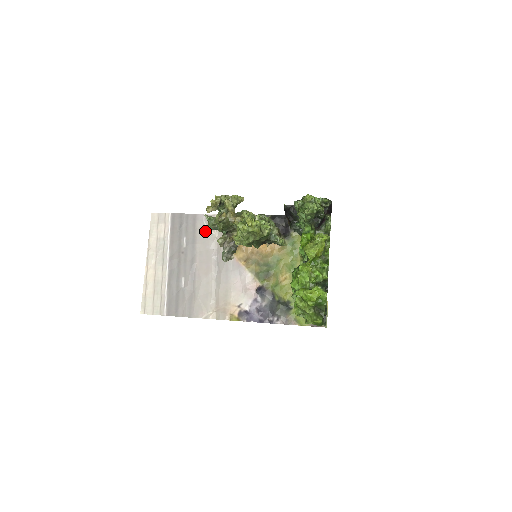
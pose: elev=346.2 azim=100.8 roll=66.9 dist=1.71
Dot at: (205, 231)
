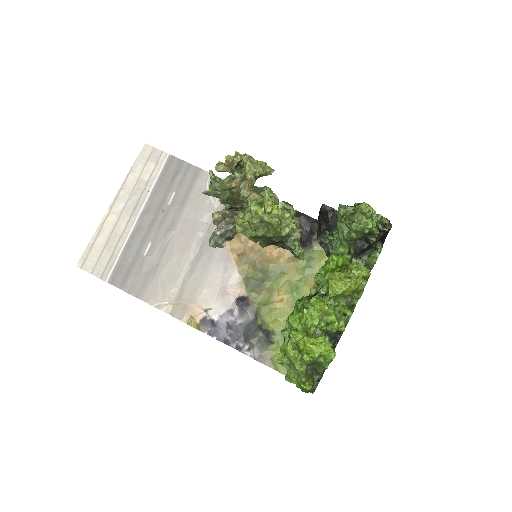
Dot at: (203, 195)
